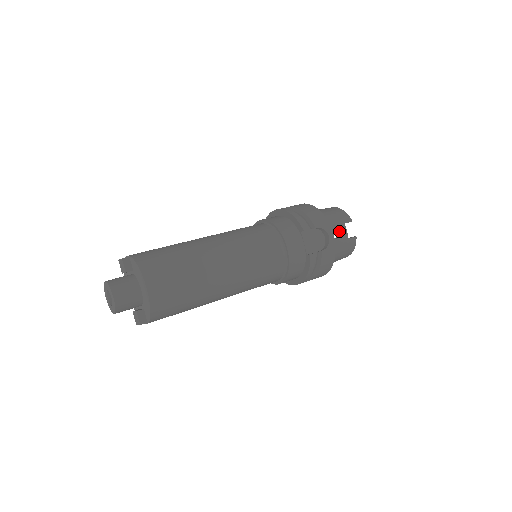
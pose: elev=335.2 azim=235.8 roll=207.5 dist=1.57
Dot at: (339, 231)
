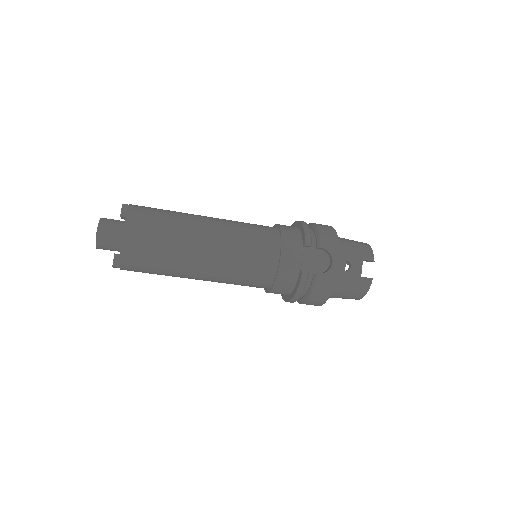
Dot at: (352, 264)
